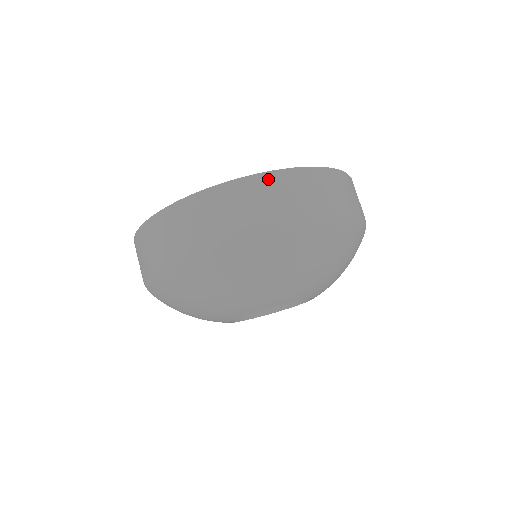
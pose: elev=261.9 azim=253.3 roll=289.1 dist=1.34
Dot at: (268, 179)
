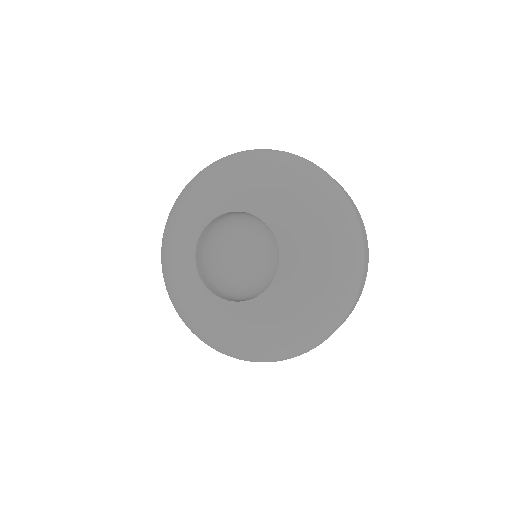
Dot at: occluded
